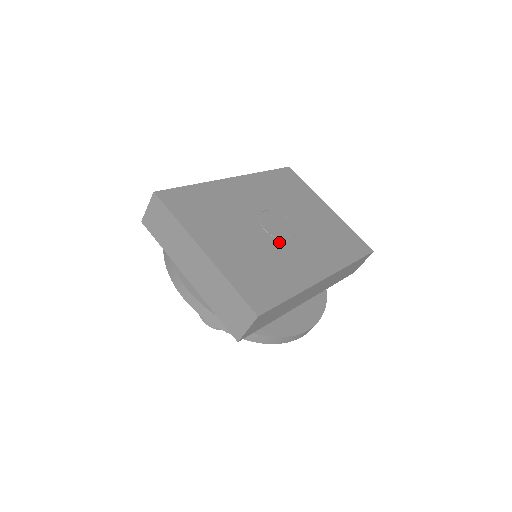
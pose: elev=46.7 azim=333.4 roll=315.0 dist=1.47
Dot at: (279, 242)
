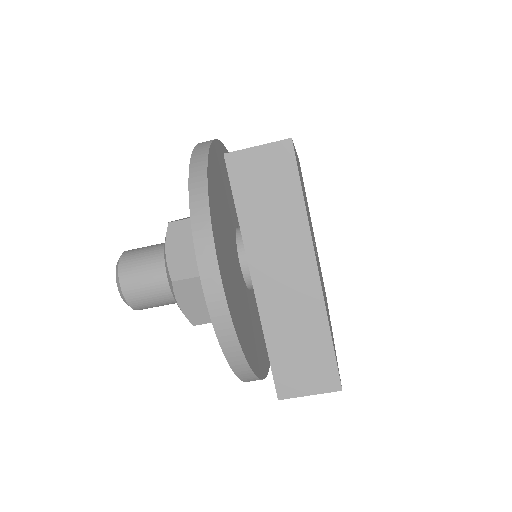
Dot at: occluded
